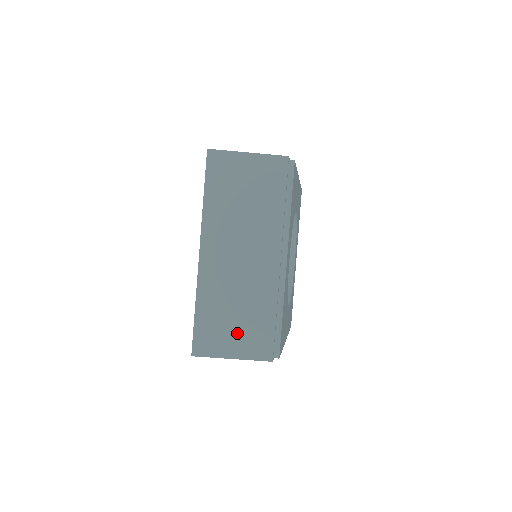
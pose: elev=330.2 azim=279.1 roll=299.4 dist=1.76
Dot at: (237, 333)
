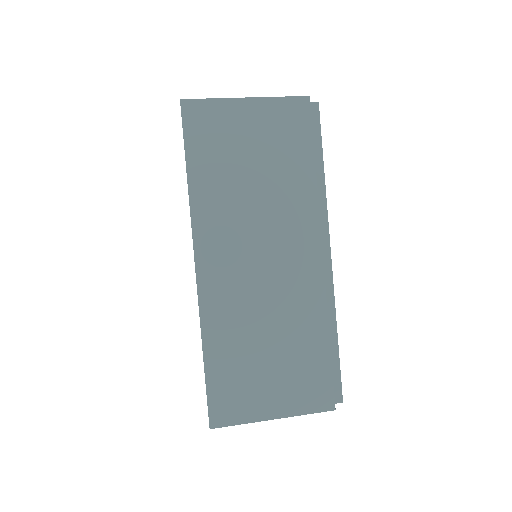
Dot at: occluded
